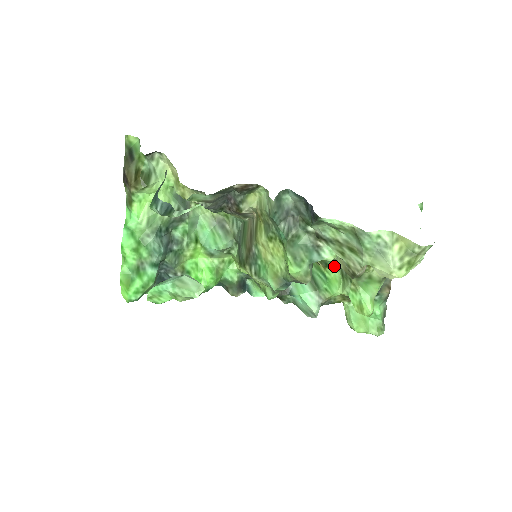
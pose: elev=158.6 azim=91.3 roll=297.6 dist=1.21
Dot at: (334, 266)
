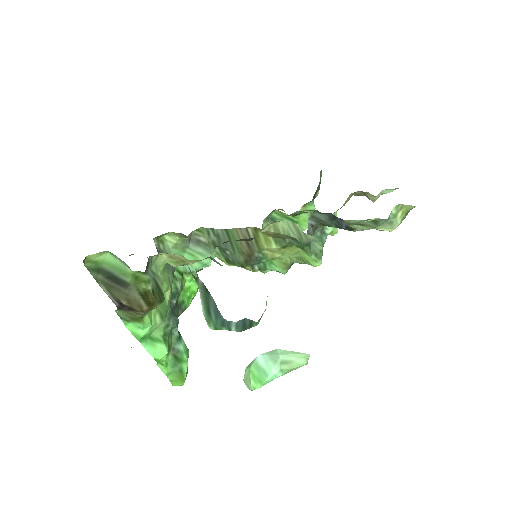
Dot at: (302, 211)
